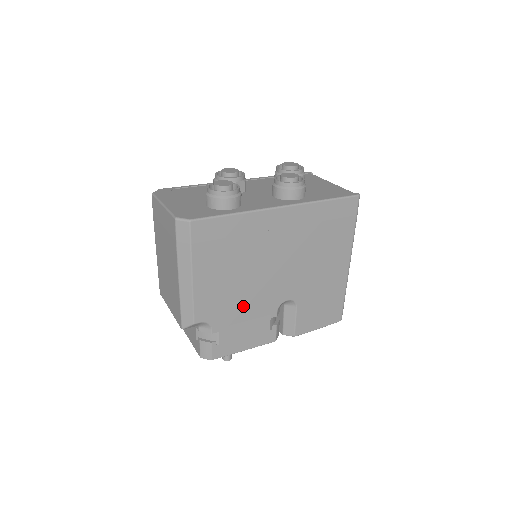
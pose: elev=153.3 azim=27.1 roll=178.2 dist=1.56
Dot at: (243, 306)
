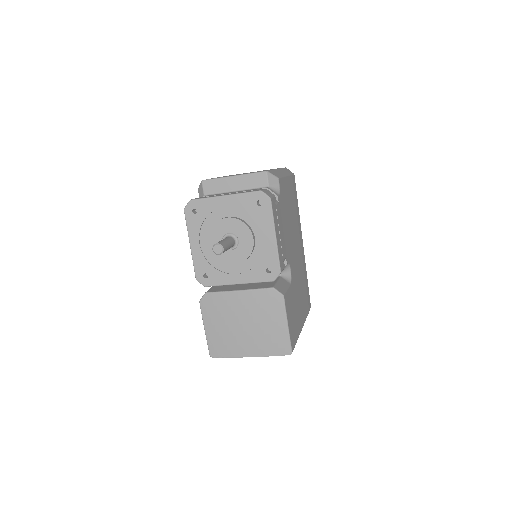
Dot at: (286, 225)
